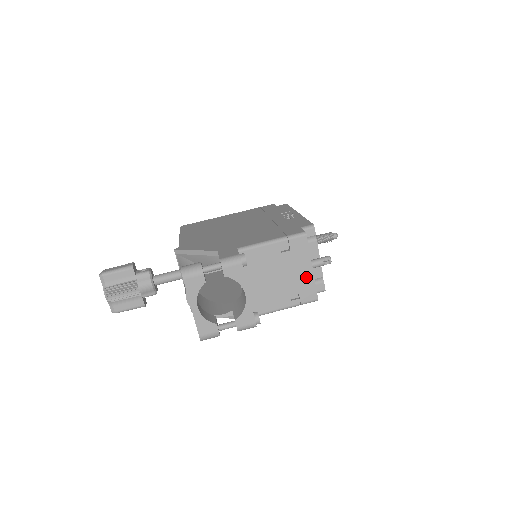
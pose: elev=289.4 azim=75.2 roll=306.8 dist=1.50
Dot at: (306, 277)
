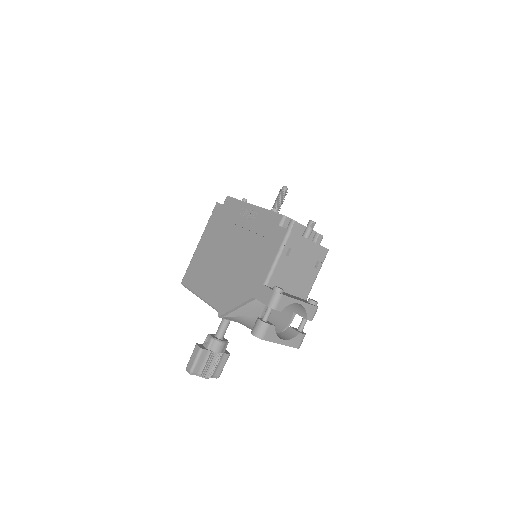
Dot at: (312, 249)
